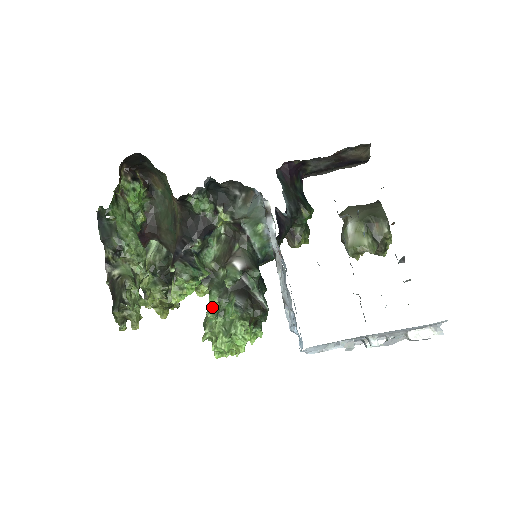
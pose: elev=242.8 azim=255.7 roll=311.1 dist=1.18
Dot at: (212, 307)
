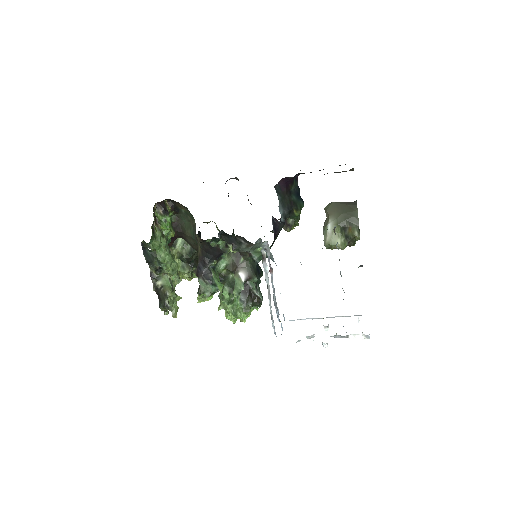
Dot at: (225, 297)
